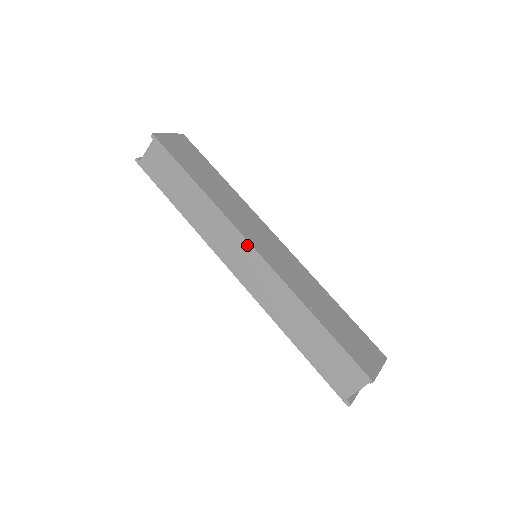
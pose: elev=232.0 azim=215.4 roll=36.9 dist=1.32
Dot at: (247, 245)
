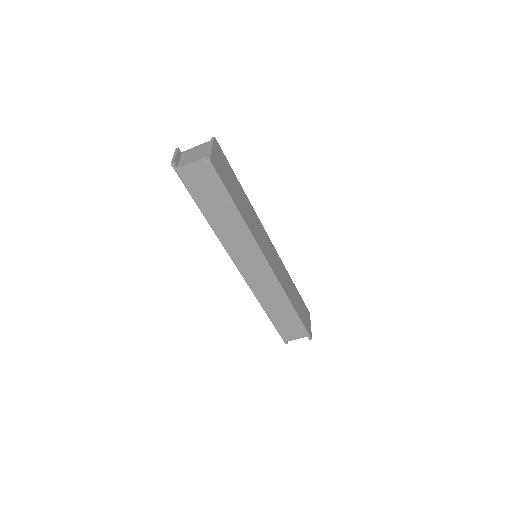
Dot at: (265, 262)
